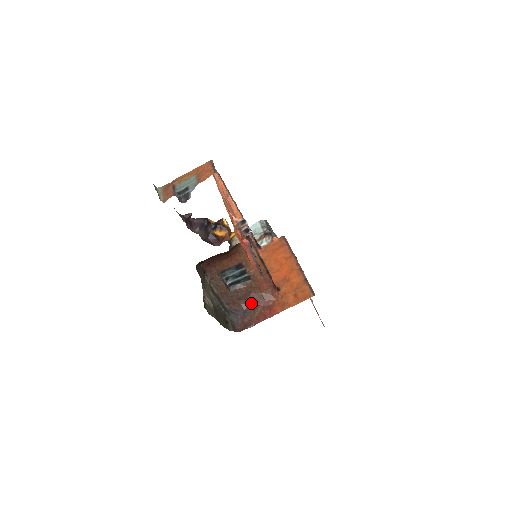
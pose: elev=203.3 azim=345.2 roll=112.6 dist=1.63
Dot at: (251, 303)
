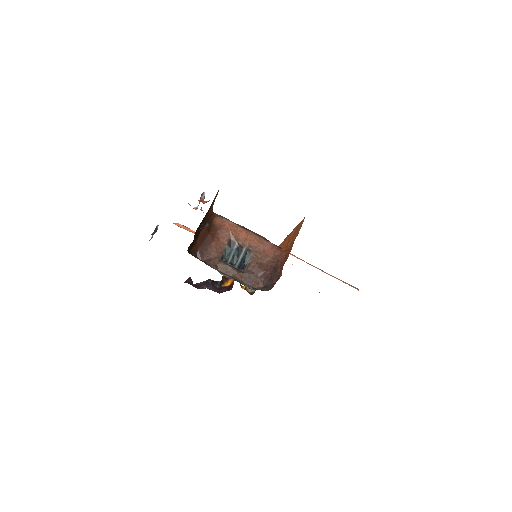
Dot at: (270, 271)
